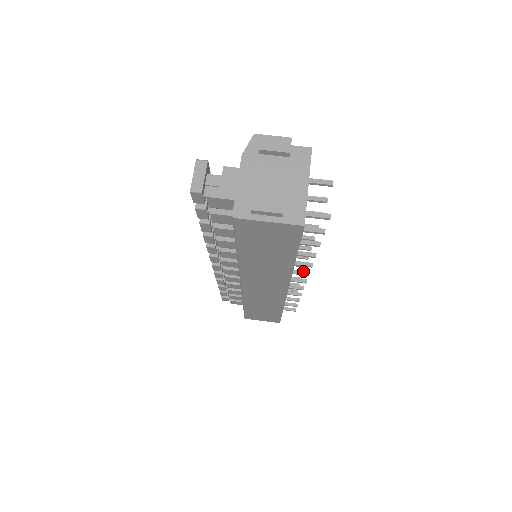
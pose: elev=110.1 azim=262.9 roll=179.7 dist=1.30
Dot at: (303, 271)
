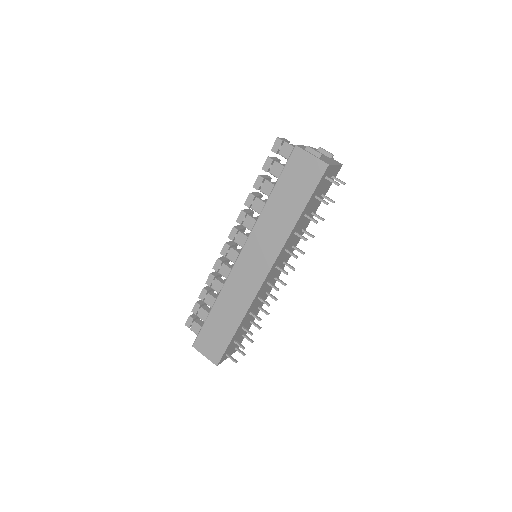
Dot at: occluded
